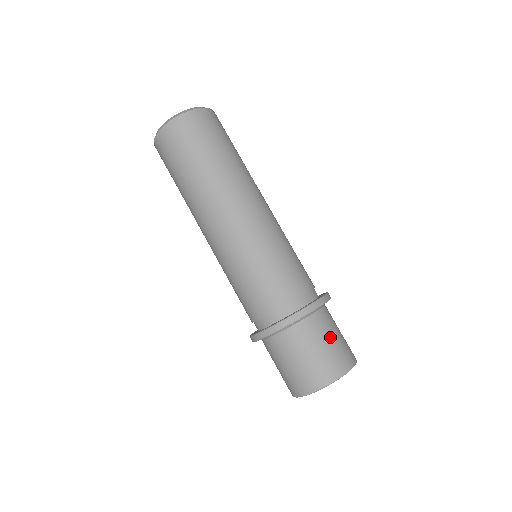
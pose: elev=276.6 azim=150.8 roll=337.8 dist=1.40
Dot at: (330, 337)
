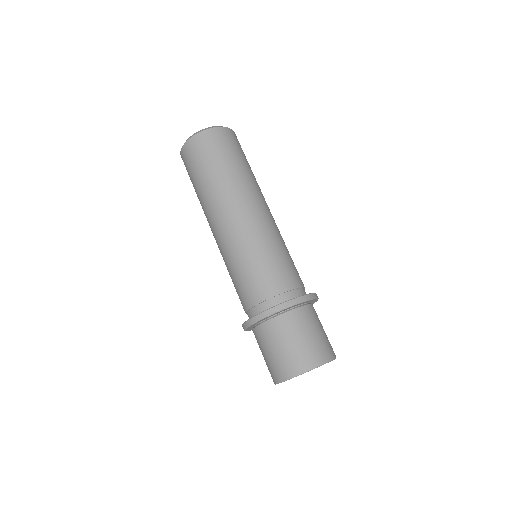
Dot at: (301, 334)
